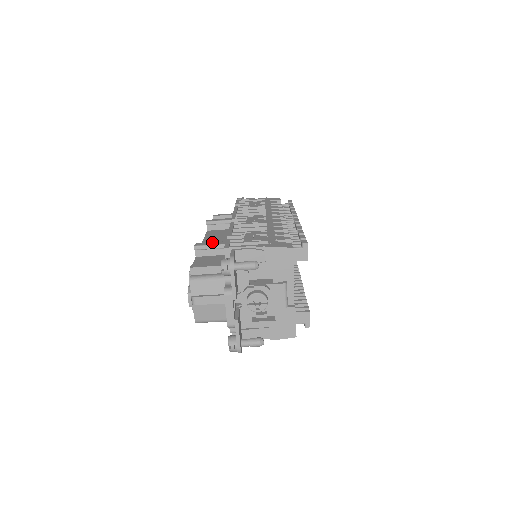
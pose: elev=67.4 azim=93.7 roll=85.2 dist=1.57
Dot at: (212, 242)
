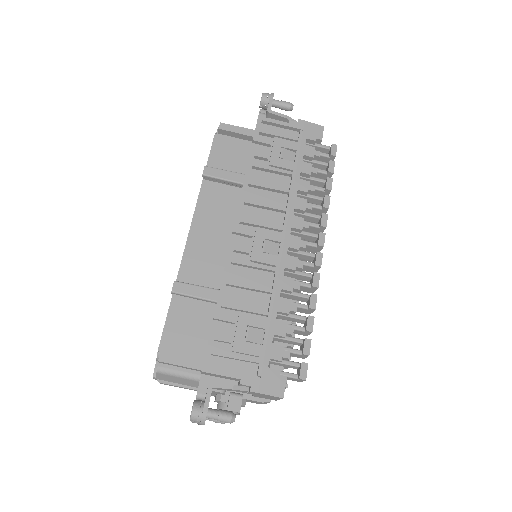
Dot at: (196, 287)
